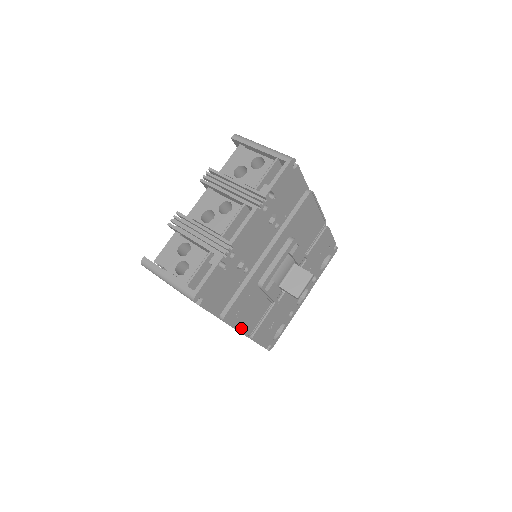
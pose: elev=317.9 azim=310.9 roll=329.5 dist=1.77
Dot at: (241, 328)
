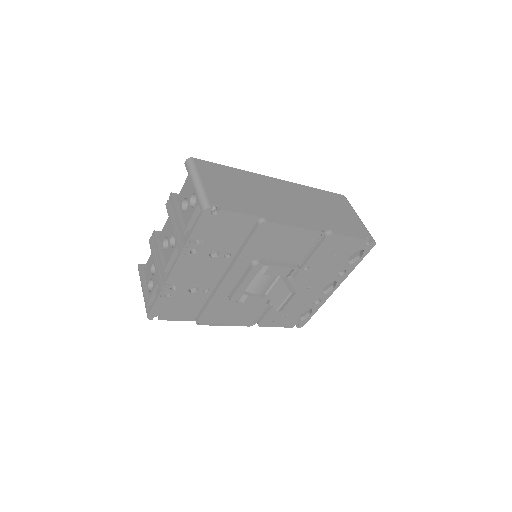
Dot at: (233, 323)
